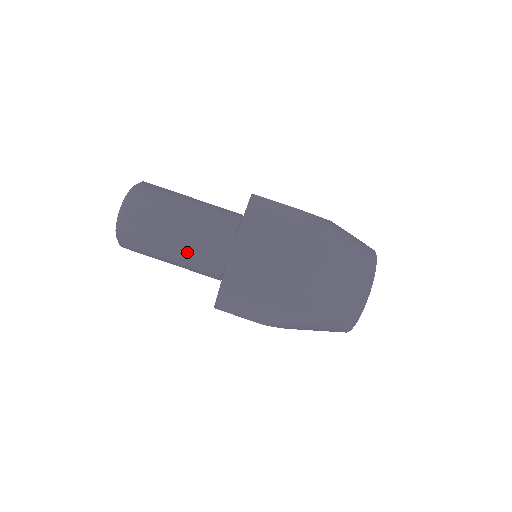
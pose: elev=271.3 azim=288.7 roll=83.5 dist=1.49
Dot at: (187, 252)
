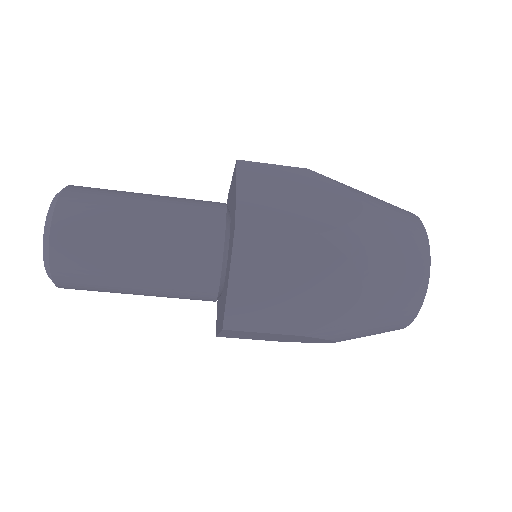
Dot at: (162, 295)
